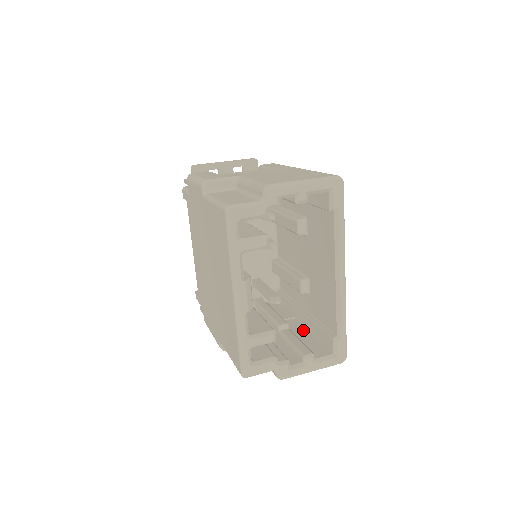
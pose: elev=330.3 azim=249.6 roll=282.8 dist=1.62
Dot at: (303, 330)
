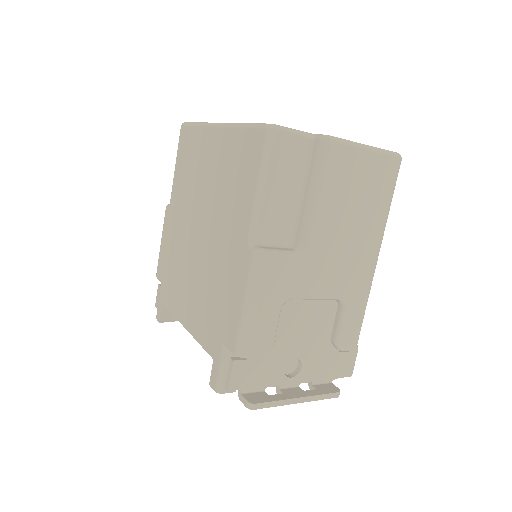
Dot at: occluded
